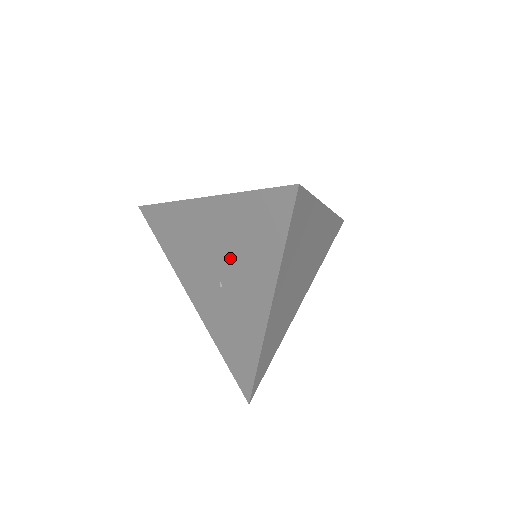
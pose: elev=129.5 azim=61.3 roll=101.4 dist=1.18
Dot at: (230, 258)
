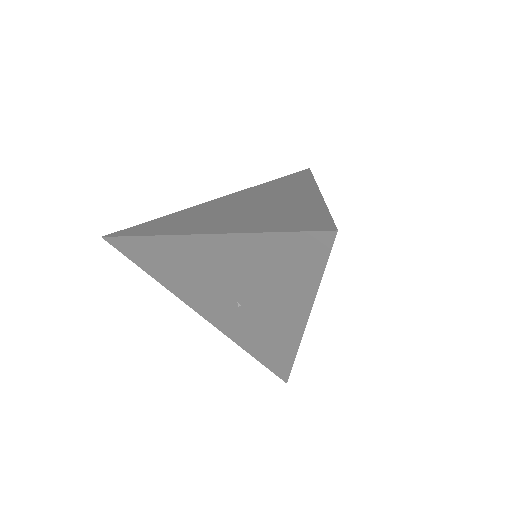
Dot at: (248, 285)
